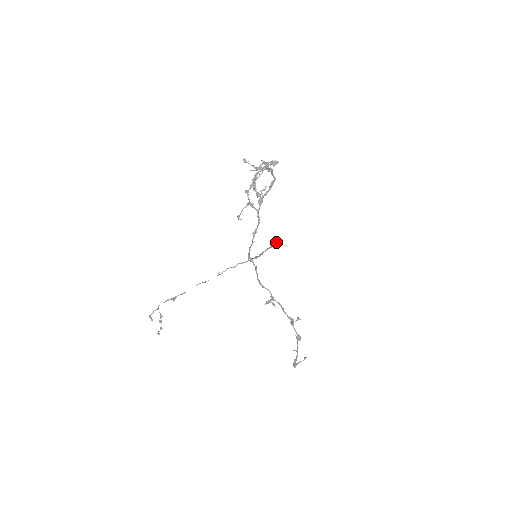
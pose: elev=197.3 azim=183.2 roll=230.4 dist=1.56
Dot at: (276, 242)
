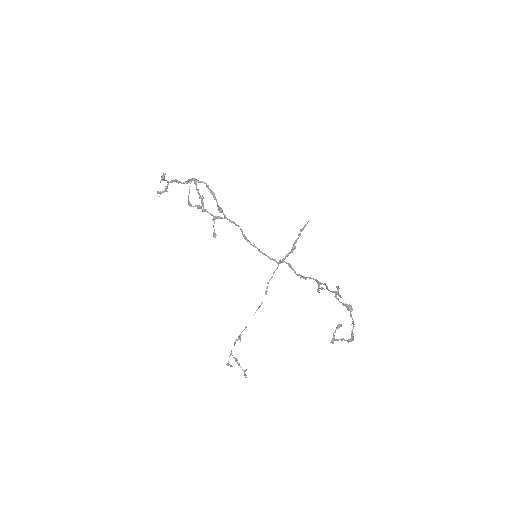
Dot at: (304, 227)
